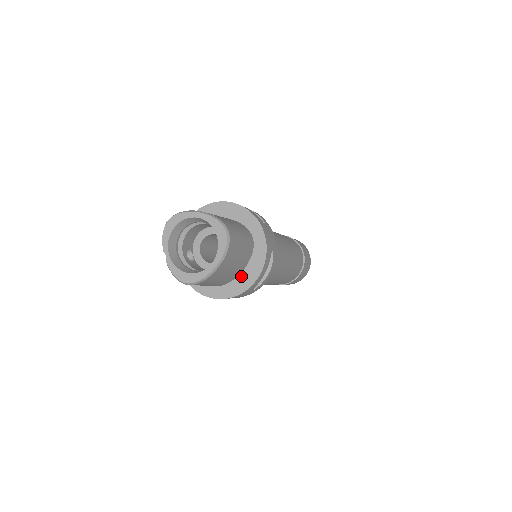
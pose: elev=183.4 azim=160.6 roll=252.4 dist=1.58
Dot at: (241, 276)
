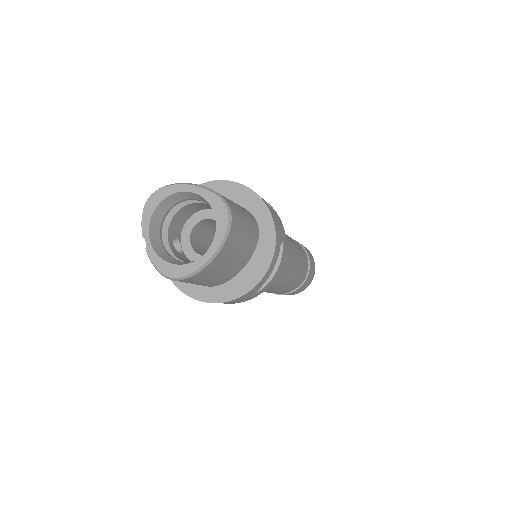
Dot at: (242, 273)
